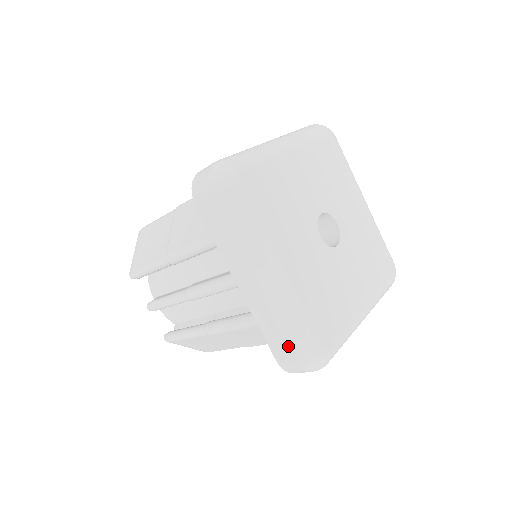
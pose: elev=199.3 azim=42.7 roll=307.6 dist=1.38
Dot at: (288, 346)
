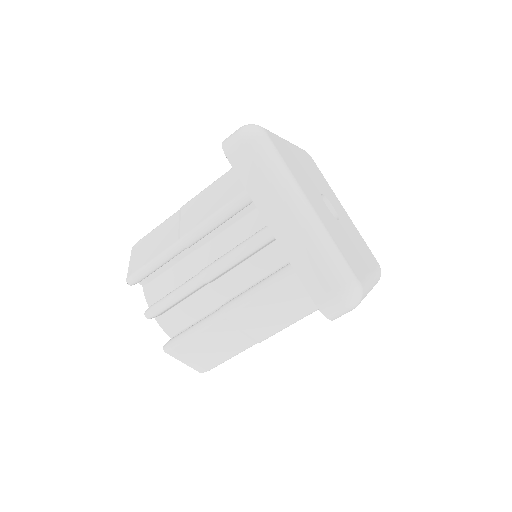
Dot at: (326, 277)
